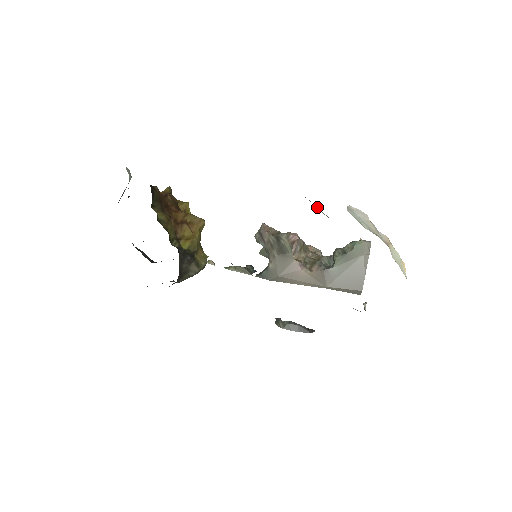
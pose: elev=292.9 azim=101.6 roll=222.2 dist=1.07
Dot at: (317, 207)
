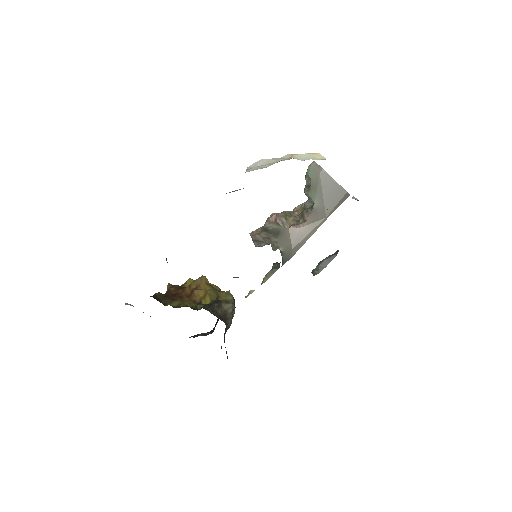
Dot at: occluded
